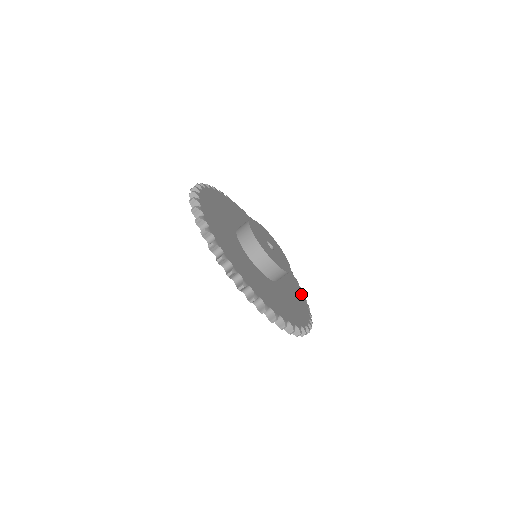
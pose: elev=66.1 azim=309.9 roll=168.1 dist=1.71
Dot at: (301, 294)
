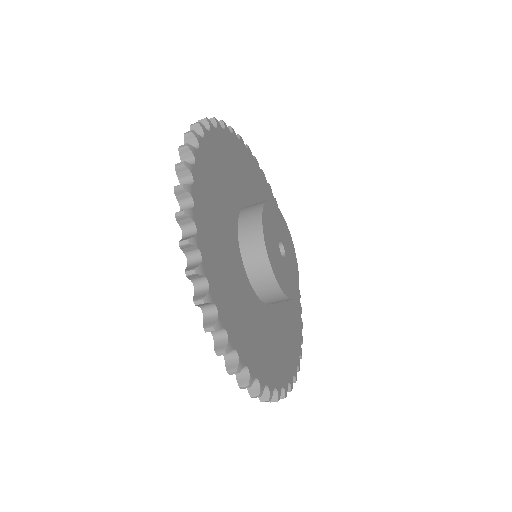
Dot at: (296, 354)
